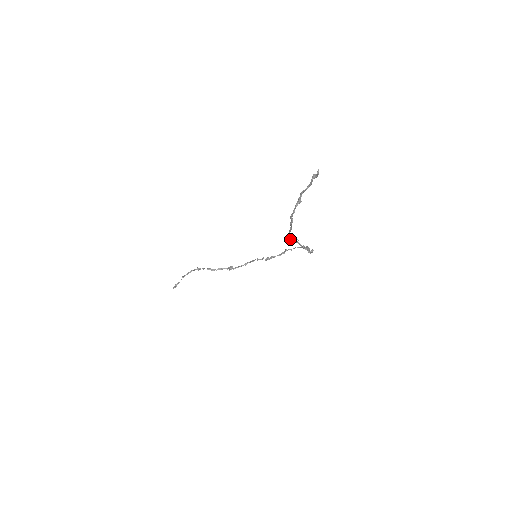
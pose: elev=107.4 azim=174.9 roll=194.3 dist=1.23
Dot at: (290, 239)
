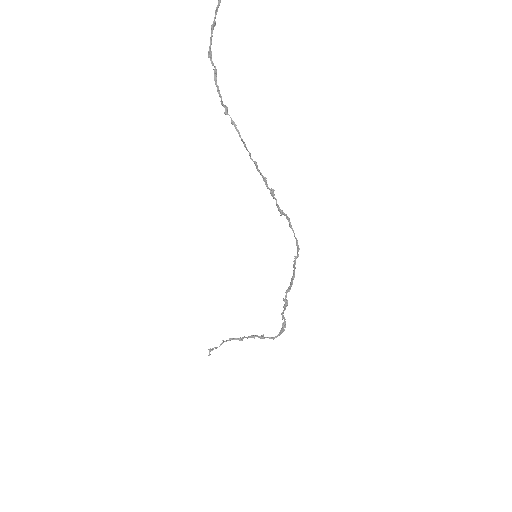
Dot at: (225, 113)
